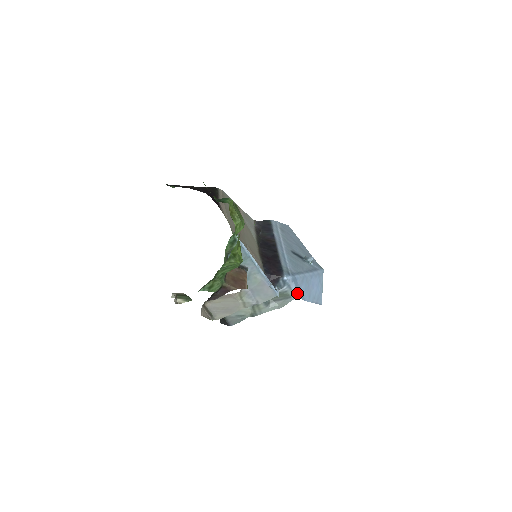
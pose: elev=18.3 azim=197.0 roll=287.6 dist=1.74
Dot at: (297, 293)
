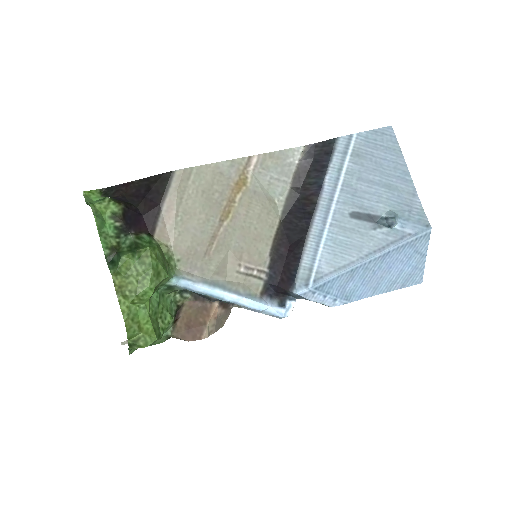
Dot at: (332, 300)
